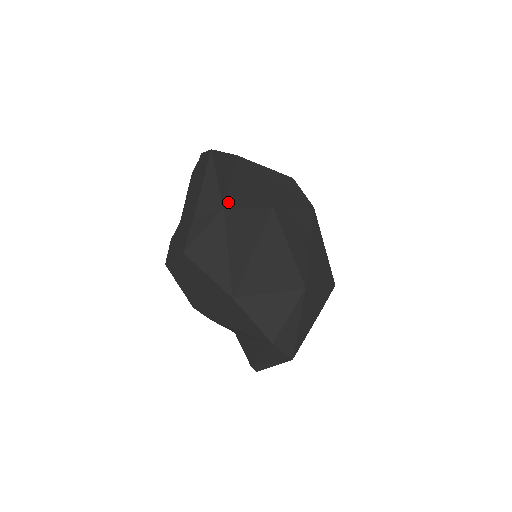
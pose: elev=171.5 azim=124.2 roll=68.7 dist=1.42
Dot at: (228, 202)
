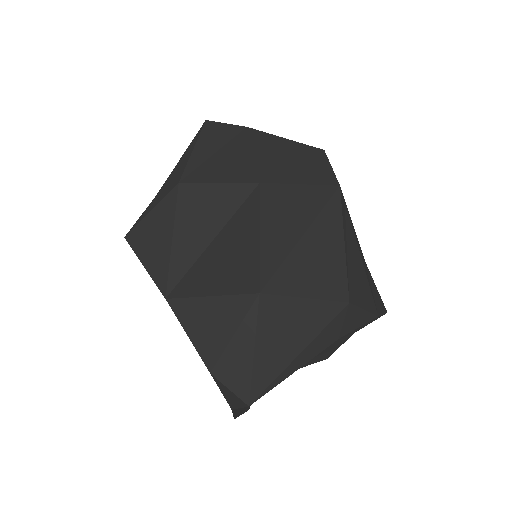
Dot at: (192, 176)
